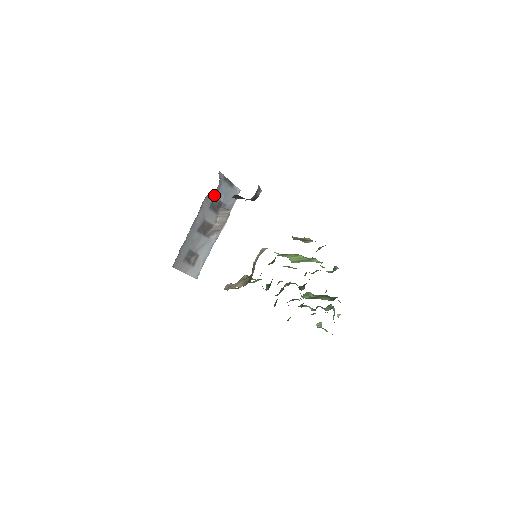
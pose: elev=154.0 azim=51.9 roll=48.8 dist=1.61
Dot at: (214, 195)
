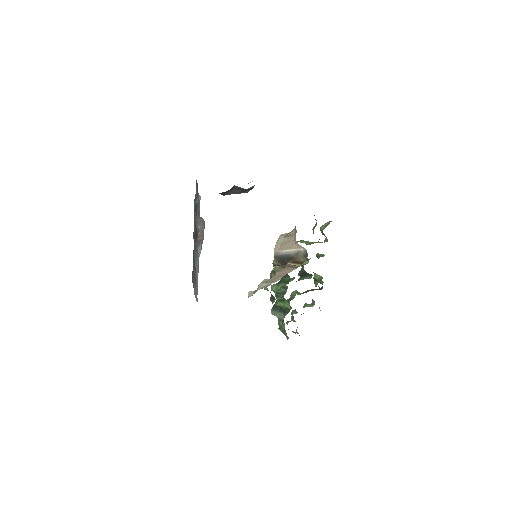
Dot at: (196, 196)
